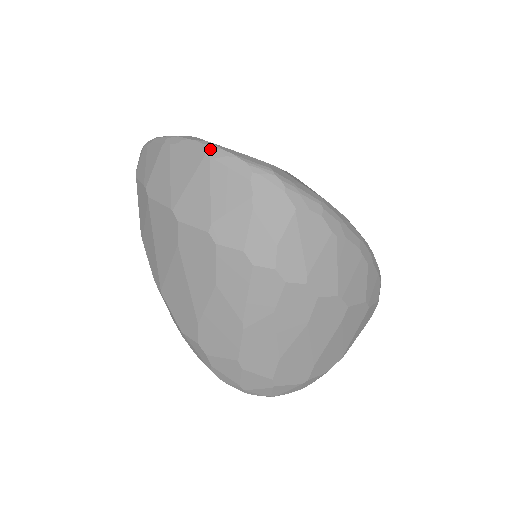
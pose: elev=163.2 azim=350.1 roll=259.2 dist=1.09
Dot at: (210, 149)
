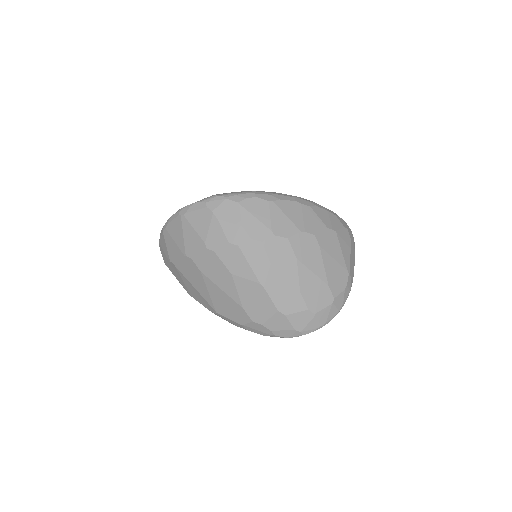
Dot at: (181, 211)
